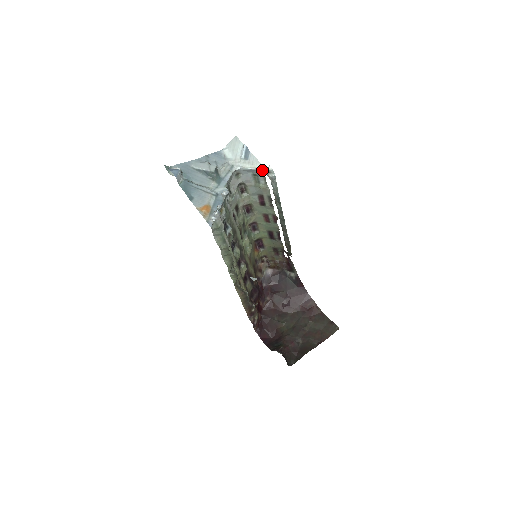
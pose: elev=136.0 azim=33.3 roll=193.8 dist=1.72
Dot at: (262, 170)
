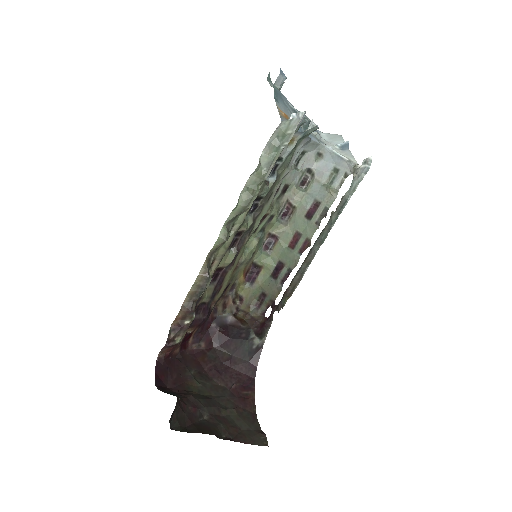
Dot at: (353, 163)
